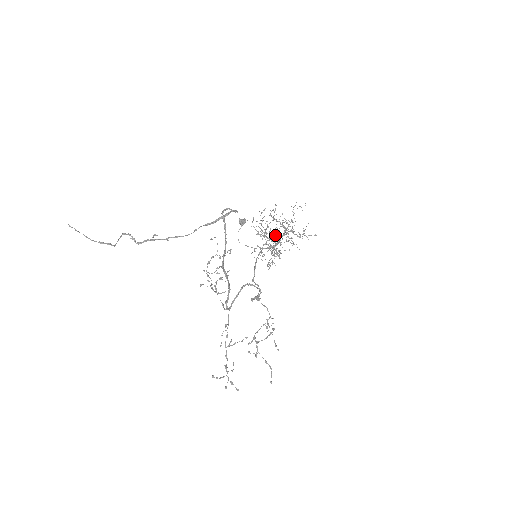
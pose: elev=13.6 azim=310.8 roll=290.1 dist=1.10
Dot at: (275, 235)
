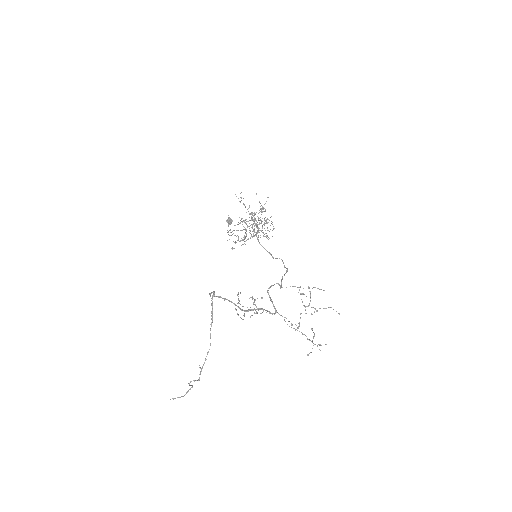
Dot at: occluded
